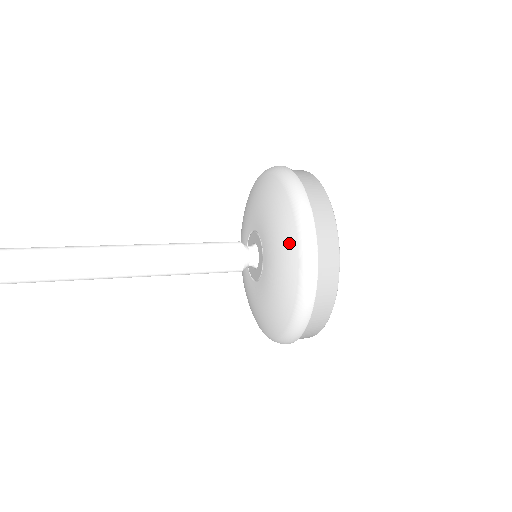
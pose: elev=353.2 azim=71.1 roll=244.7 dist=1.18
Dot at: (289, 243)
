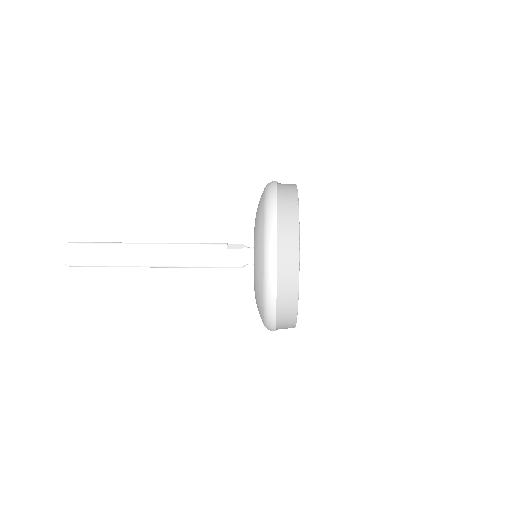
Dot at: (261, 200)
